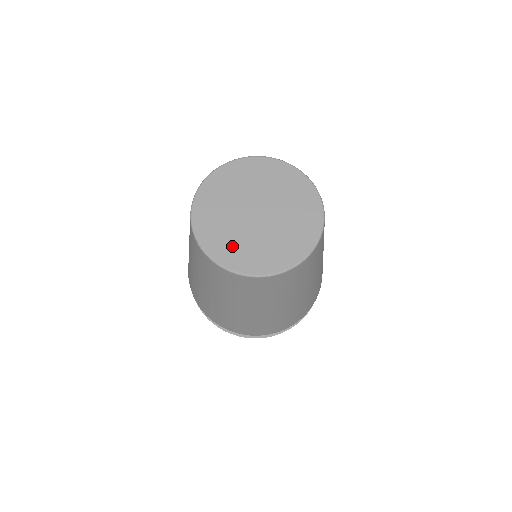
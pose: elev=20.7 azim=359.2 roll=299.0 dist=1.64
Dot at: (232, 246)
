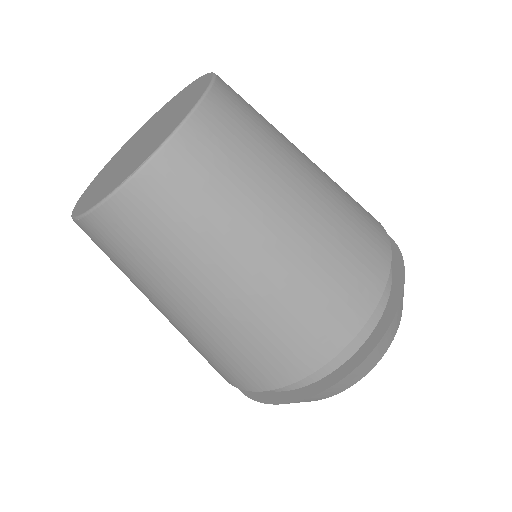
Dot at: (105, 187)
